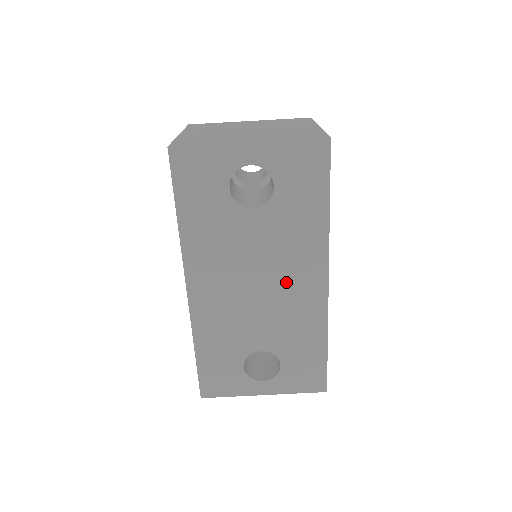
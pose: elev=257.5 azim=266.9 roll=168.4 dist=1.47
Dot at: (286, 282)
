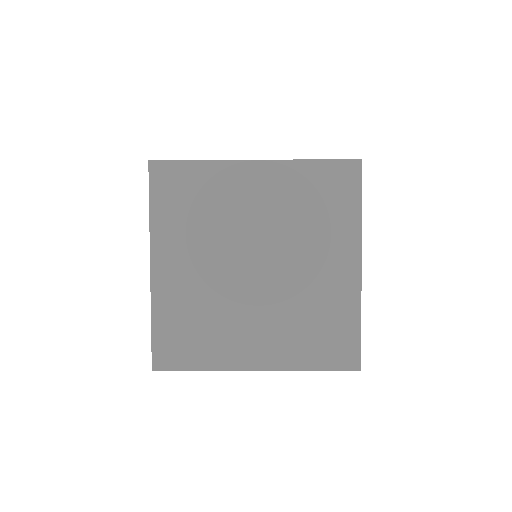
Dot at: occluded
